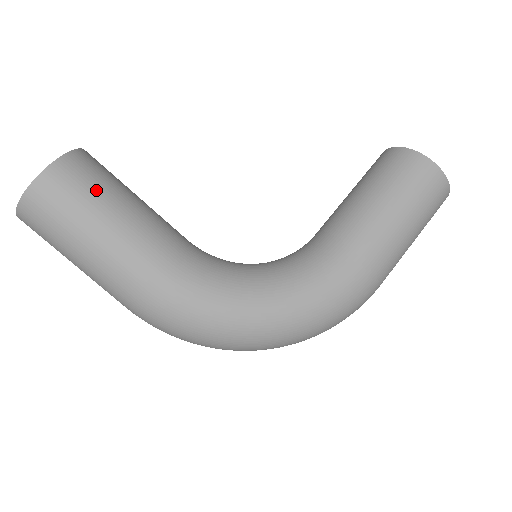
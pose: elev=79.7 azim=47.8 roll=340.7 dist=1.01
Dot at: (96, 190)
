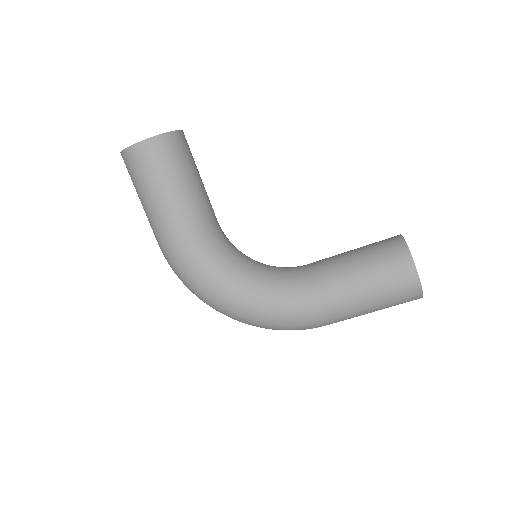
Dot at: (167, 168)
